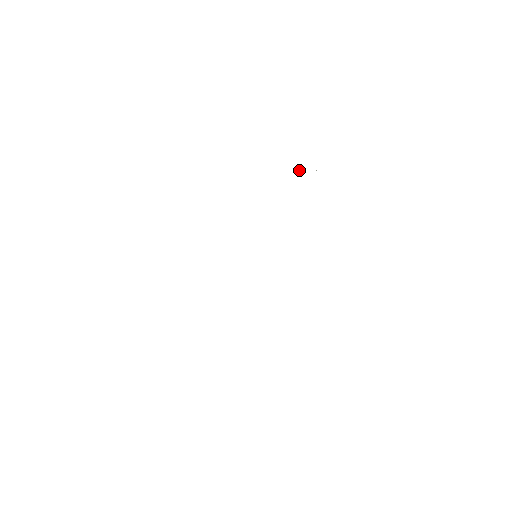
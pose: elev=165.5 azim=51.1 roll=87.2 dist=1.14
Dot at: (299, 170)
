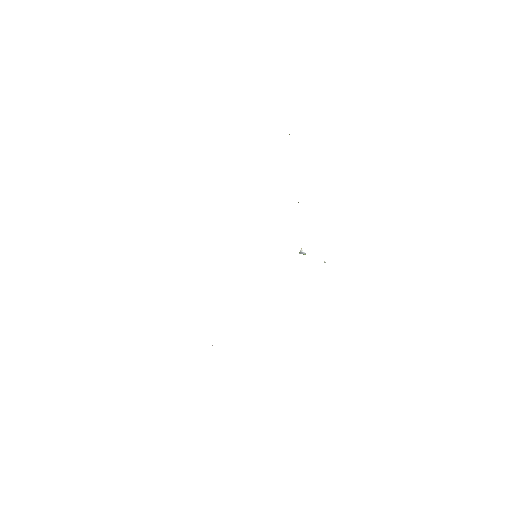
Dot at: (300, 252)
